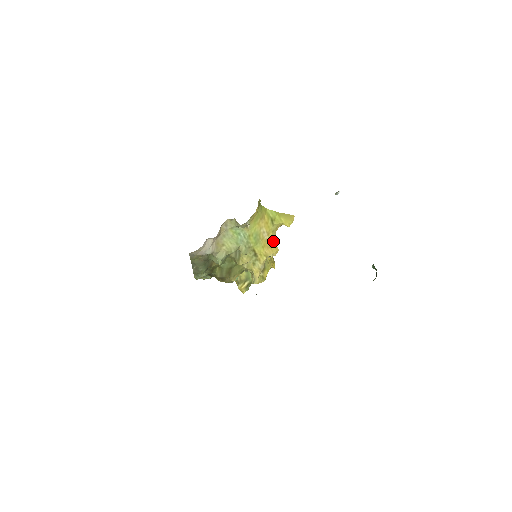
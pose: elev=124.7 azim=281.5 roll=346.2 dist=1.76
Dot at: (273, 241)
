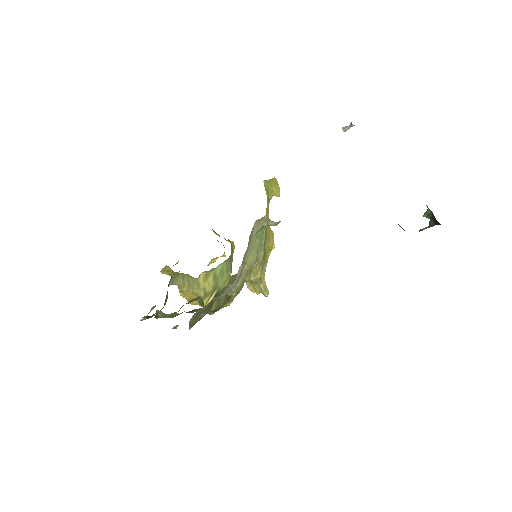
Dot at: occluded
